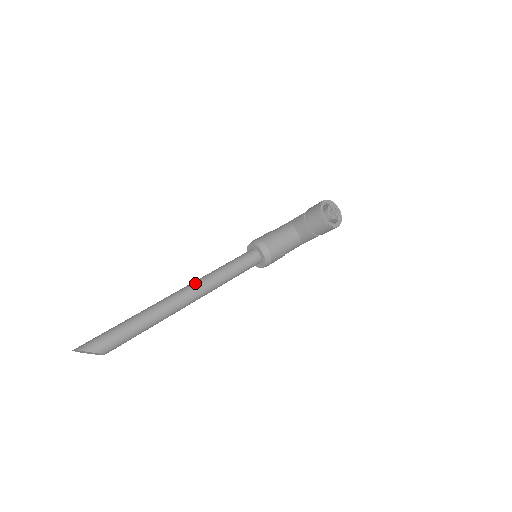
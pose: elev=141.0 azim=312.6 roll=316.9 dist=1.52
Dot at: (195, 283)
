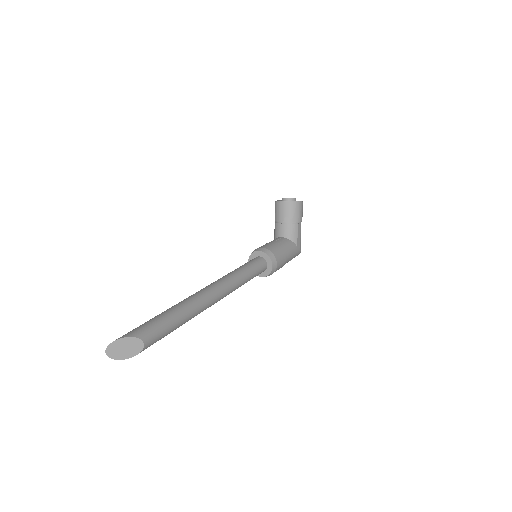
Dot at: occluded
